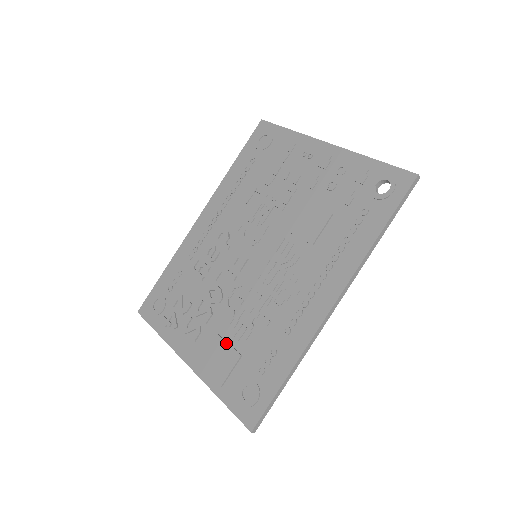
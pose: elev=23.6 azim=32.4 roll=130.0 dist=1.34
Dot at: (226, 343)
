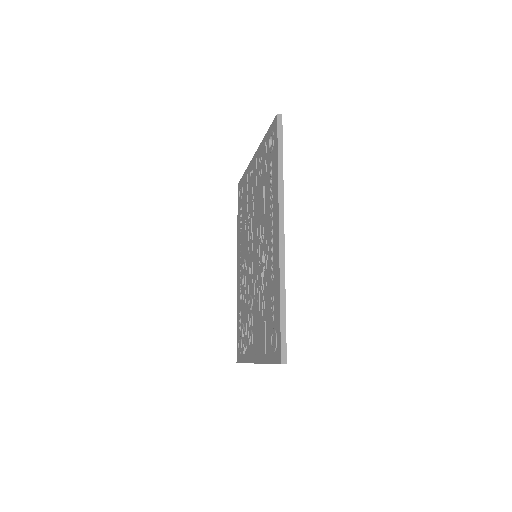
Dot at: (259, 324)
